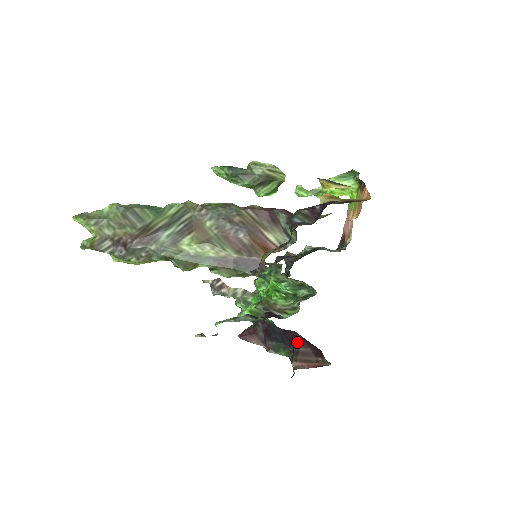
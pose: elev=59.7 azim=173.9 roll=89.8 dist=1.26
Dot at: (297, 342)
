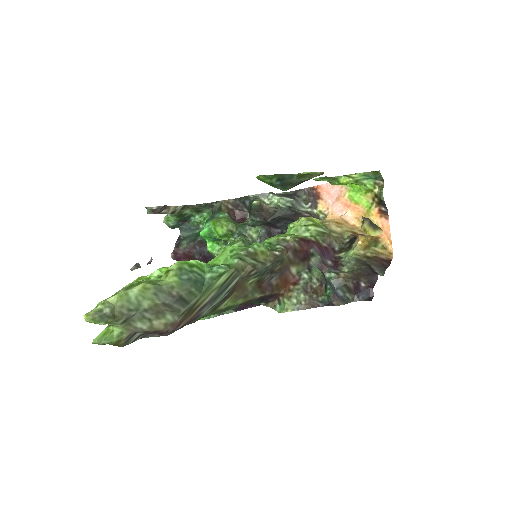
Dot at: occluded
